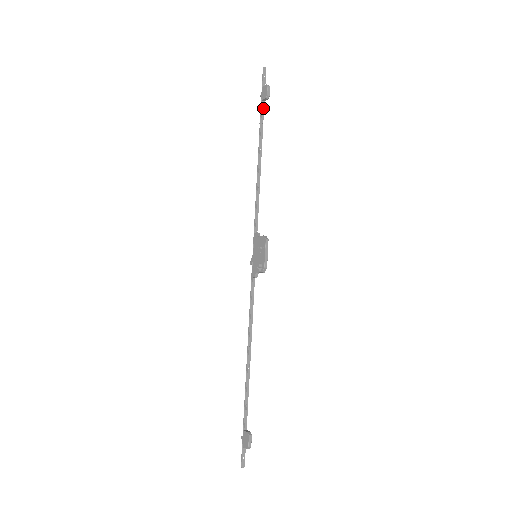
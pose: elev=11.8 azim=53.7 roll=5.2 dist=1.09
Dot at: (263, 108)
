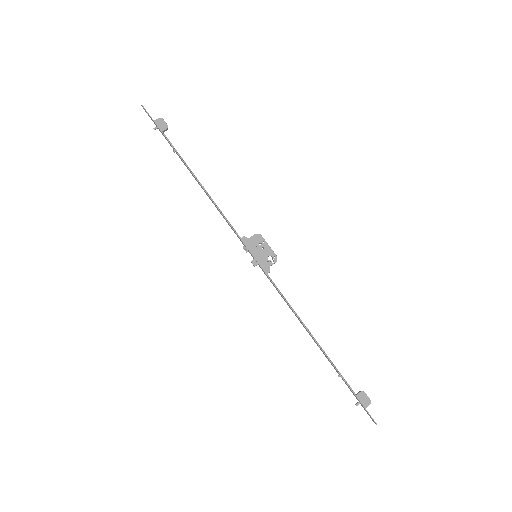
Dot at: (167, 138)
